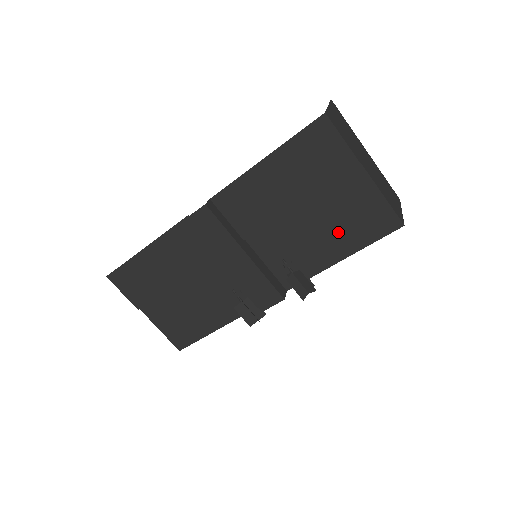
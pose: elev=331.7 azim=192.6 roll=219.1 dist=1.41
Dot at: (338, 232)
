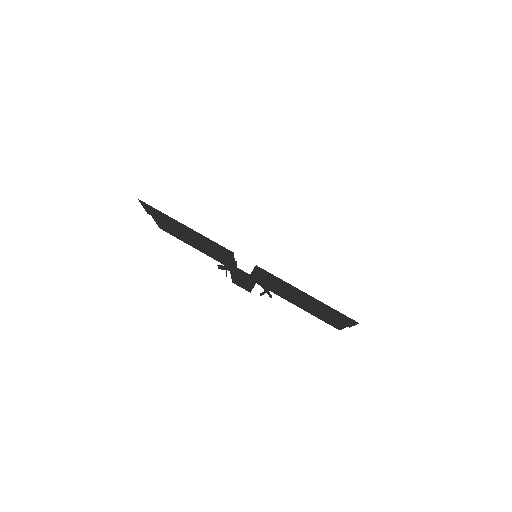
Dot at: (309, 309)
